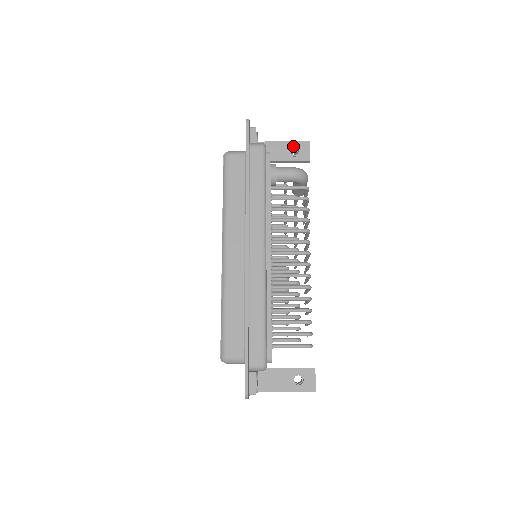
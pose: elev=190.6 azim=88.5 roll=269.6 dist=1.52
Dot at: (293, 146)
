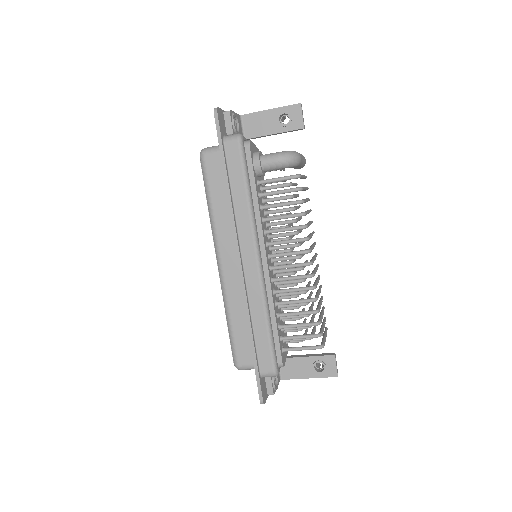
Dot at: (282, 113)
